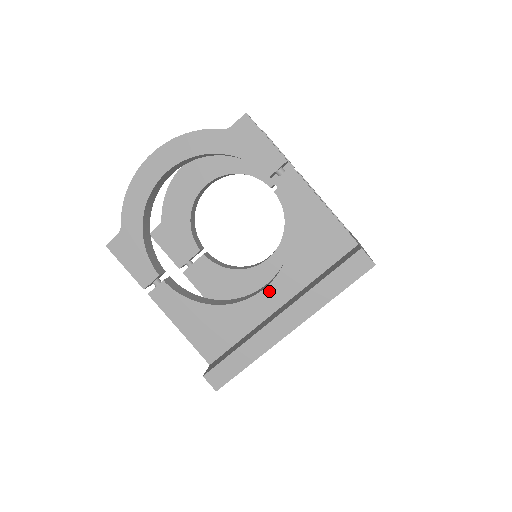
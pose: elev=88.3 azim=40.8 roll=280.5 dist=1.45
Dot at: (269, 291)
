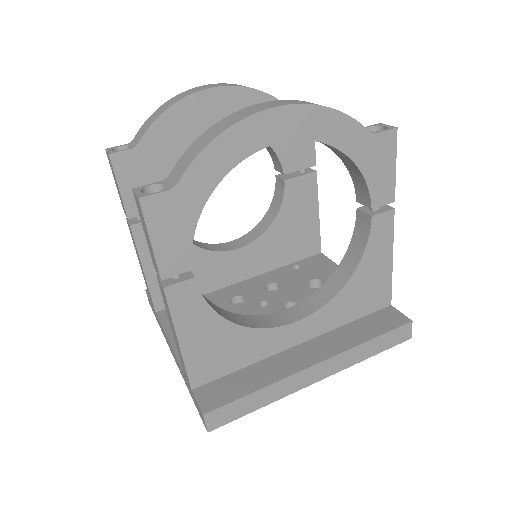
Dot at: (299, 325)
